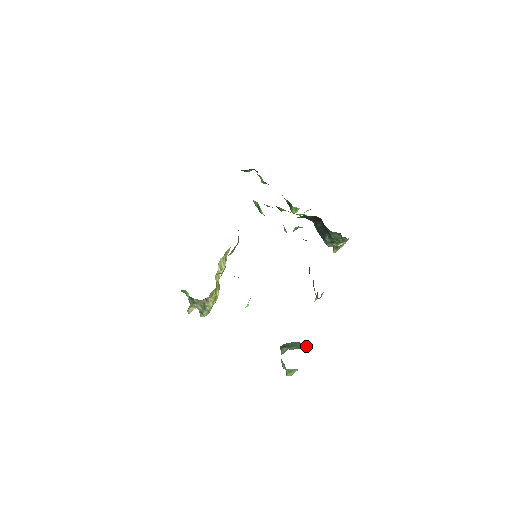
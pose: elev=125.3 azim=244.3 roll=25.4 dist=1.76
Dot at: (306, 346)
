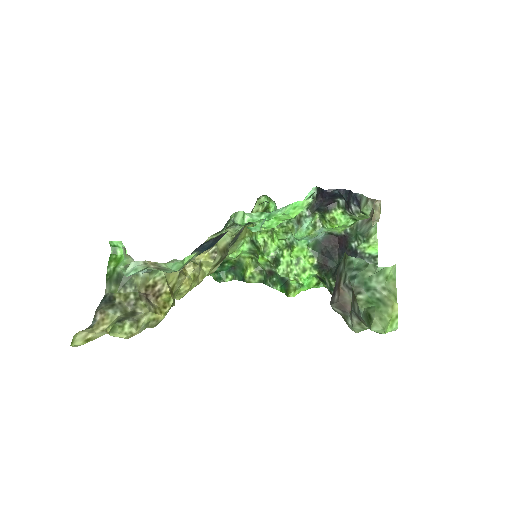
Dot at: occluded
